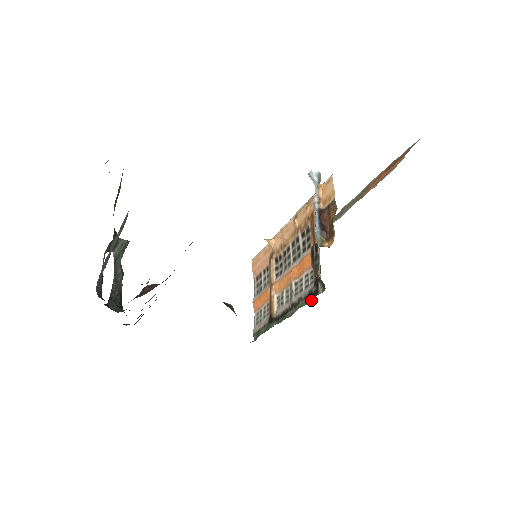
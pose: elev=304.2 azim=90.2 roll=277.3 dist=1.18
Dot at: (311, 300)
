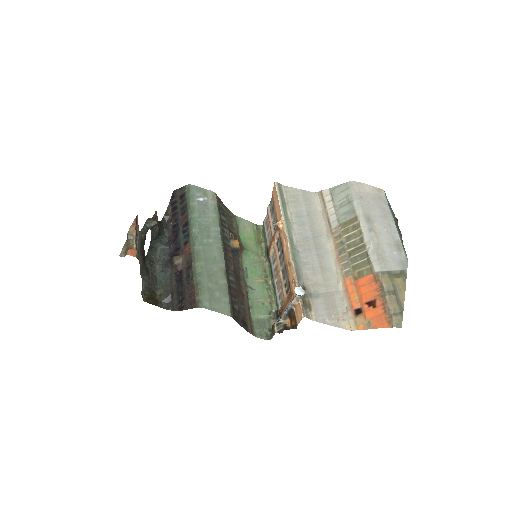
Dot at: (277, 308)
